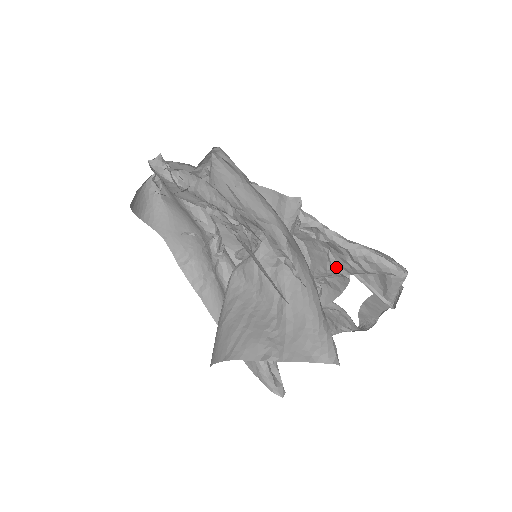
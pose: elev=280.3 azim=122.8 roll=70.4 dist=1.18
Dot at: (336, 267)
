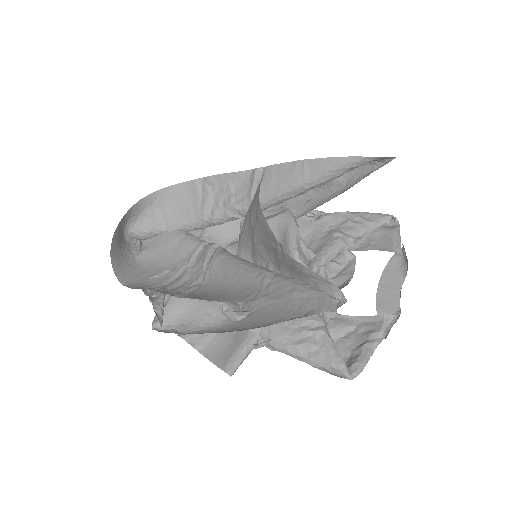
Dot at: (341, 233)
